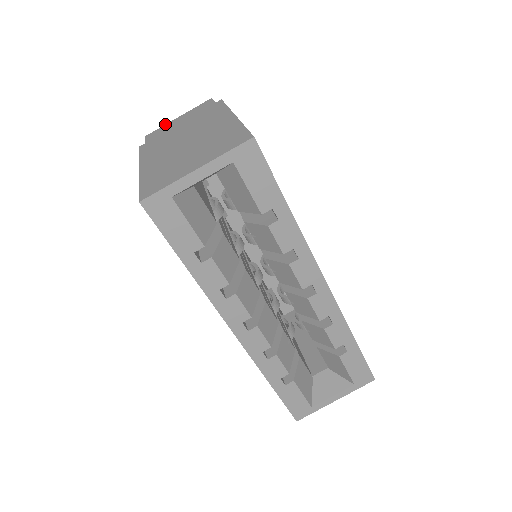
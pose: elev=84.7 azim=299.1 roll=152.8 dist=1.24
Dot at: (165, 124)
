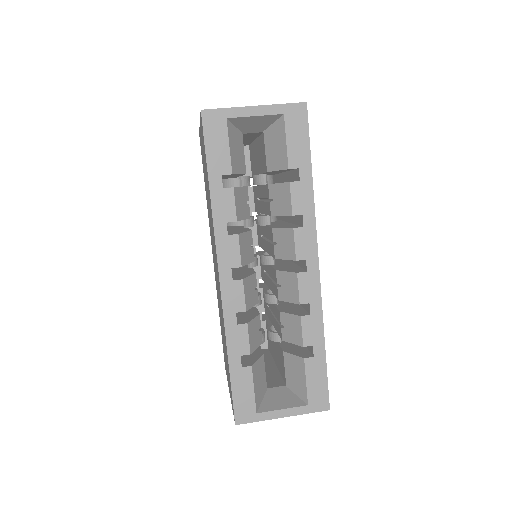
Dot at: occluded
